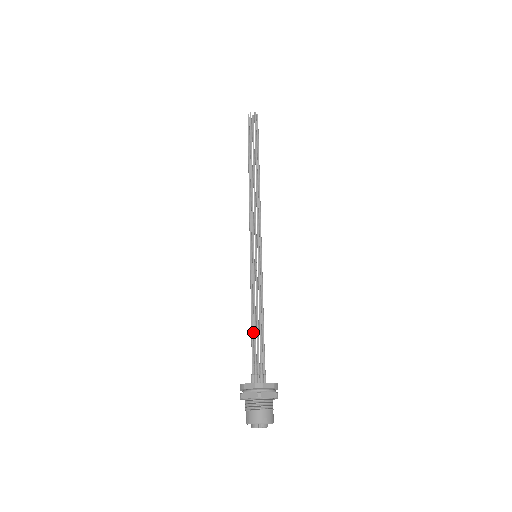
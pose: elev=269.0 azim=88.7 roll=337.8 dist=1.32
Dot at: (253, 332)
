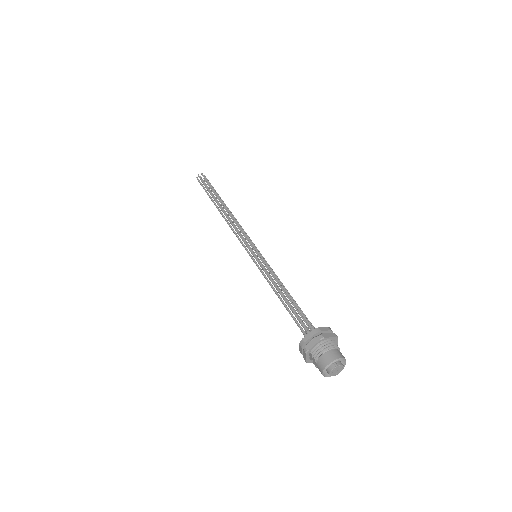
Dot at: (286, 307)
